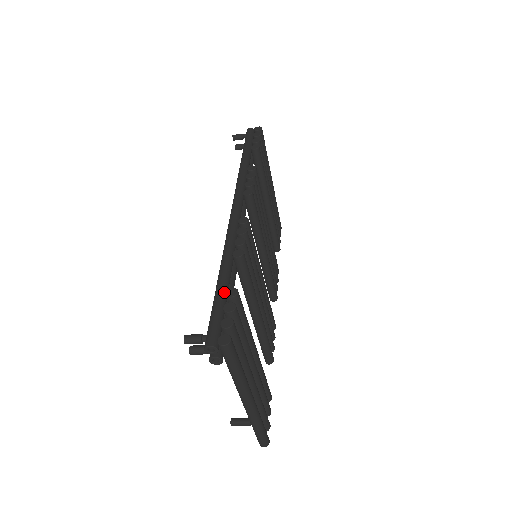
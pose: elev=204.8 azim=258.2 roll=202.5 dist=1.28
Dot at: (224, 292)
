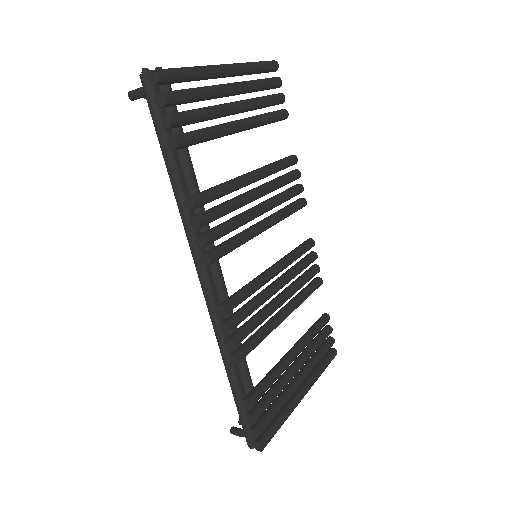
Dot at: (240, 401)
